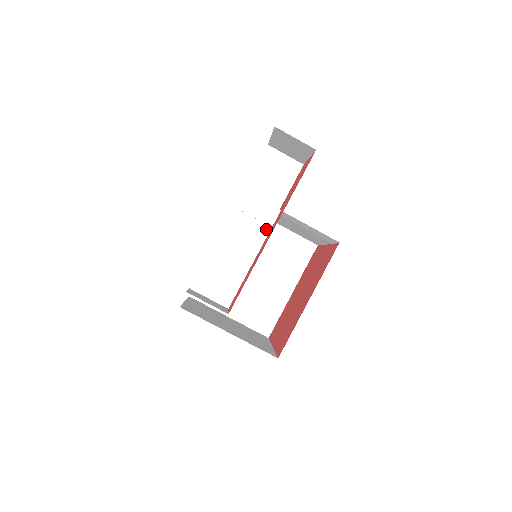
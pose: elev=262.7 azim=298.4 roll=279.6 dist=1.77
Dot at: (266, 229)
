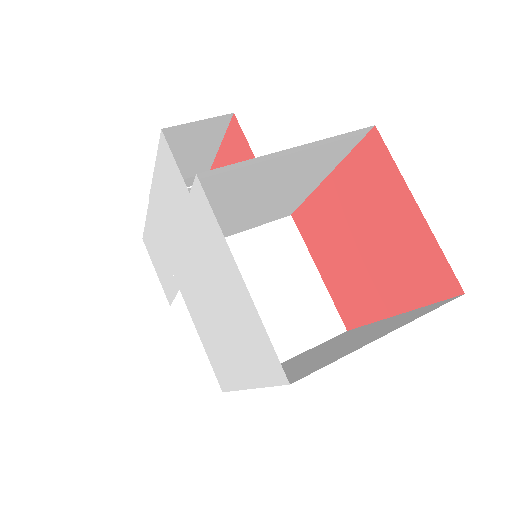
Dot at: occluded
